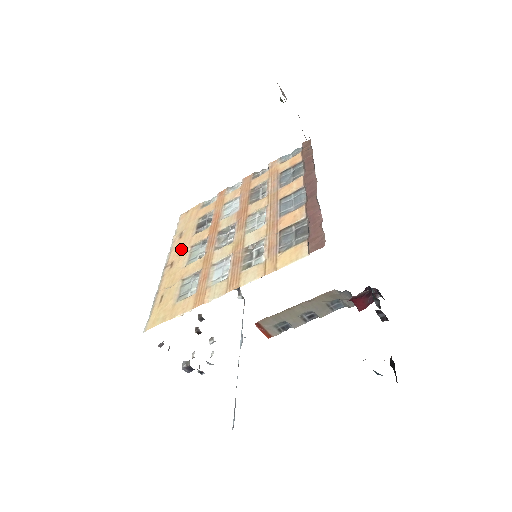
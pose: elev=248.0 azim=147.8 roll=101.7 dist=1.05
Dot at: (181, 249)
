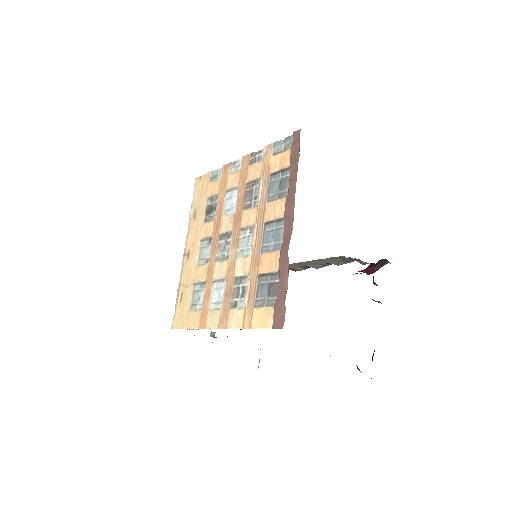
Dot at: (194, 238)
